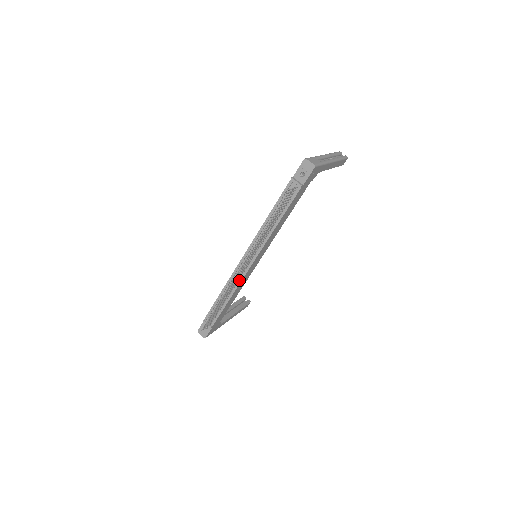
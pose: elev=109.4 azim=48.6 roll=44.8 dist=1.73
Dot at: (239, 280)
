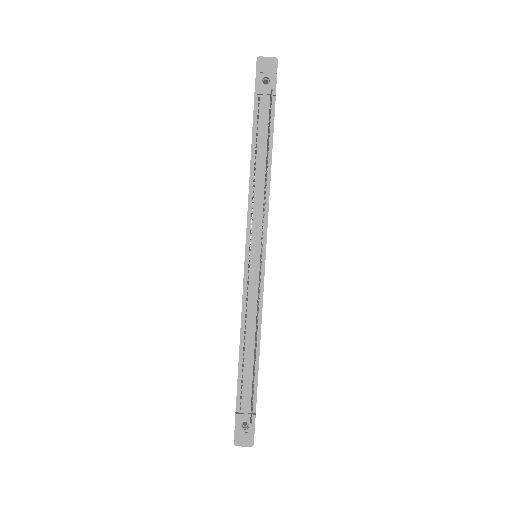
Dot at: occluded
